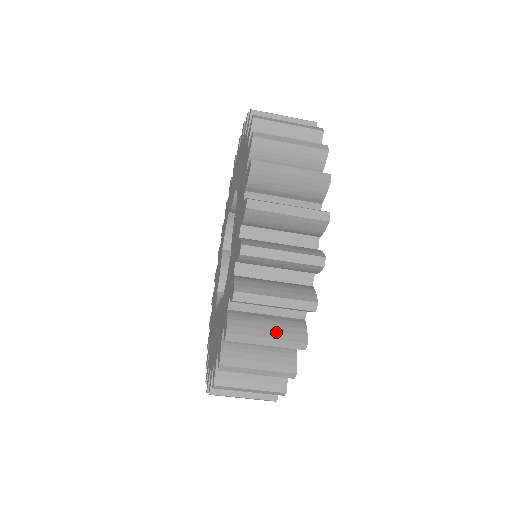
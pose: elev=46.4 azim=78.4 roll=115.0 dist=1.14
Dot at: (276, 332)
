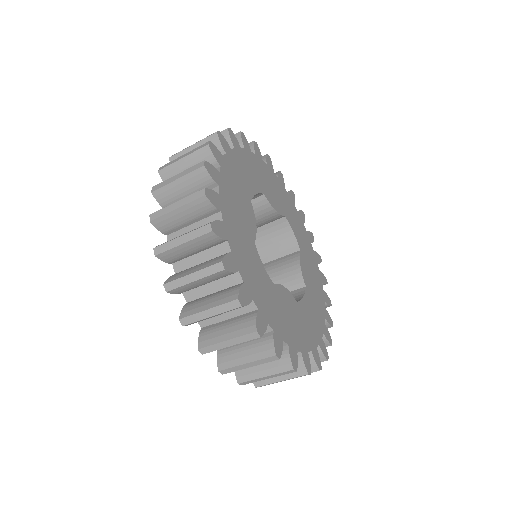
Dot at: (214, 302)
